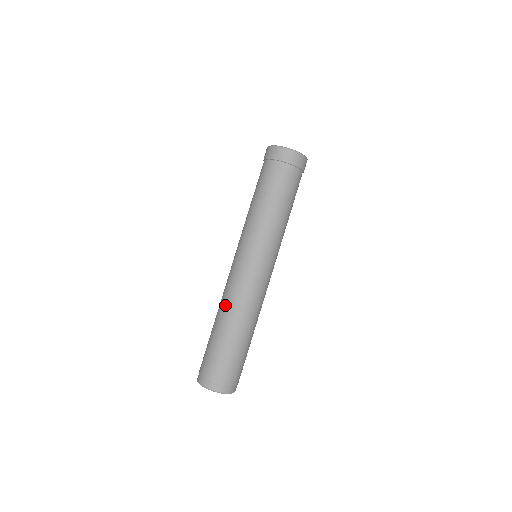
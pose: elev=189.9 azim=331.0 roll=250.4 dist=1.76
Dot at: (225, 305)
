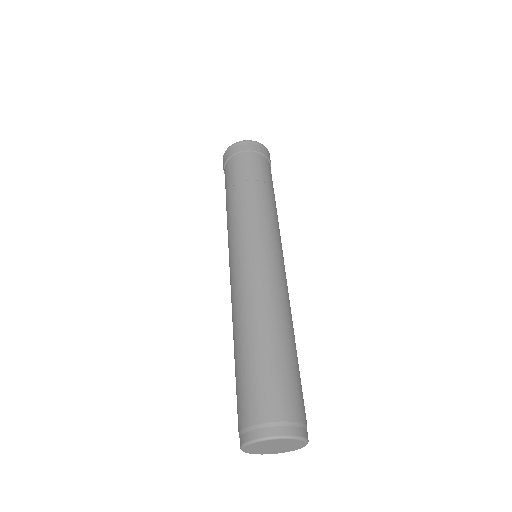
Dot at: (234, 316)
